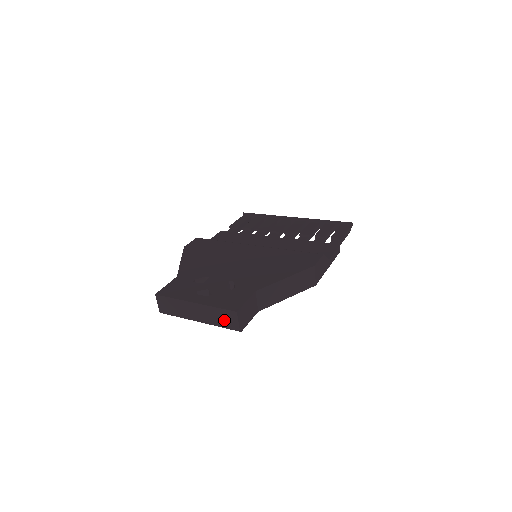
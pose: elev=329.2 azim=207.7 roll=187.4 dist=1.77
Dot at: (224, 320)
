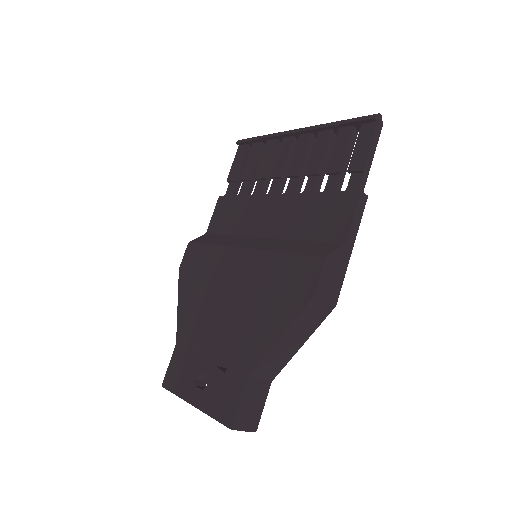
Dot at: occluded
